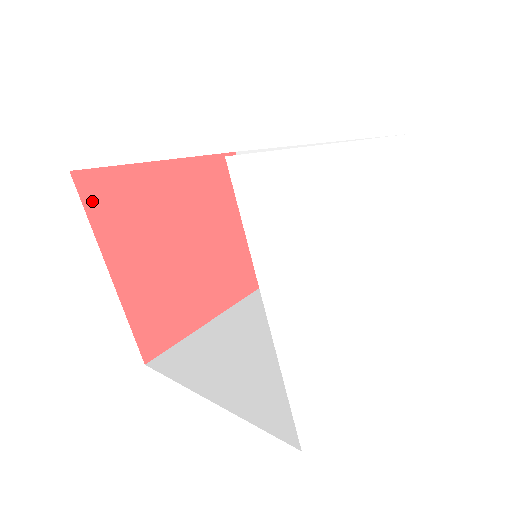
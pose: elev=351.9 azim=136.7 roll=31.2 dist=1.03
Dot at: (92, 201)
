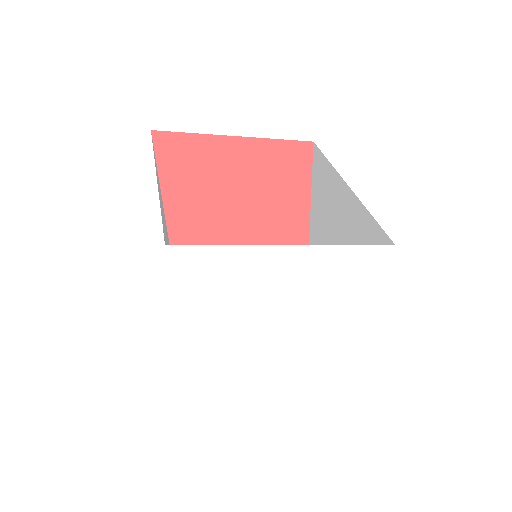
Dot at: (164, 155)
